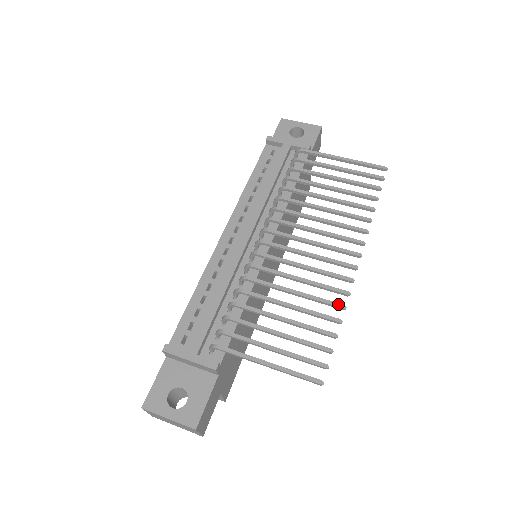
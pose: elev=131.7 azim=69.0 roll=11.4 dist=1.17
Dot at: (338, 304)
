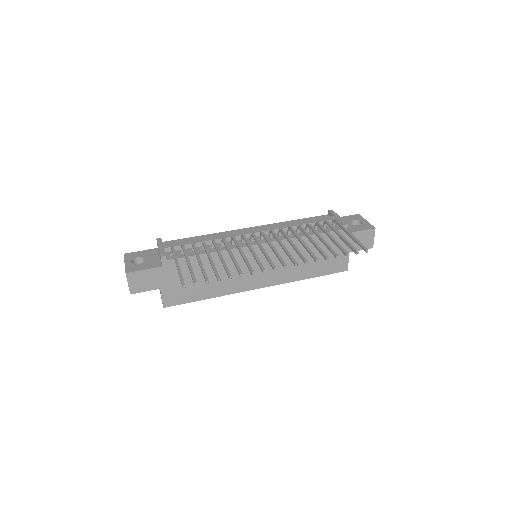
Dot at: (241, 271)
